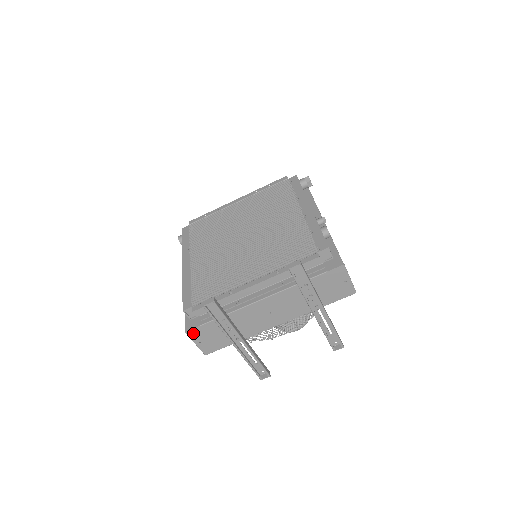
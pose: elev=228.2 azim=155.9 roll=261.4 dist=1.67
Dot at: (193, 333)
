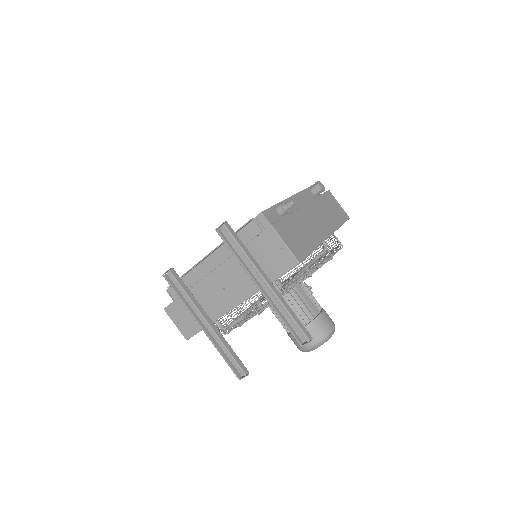
Dot at: (170, 311)
